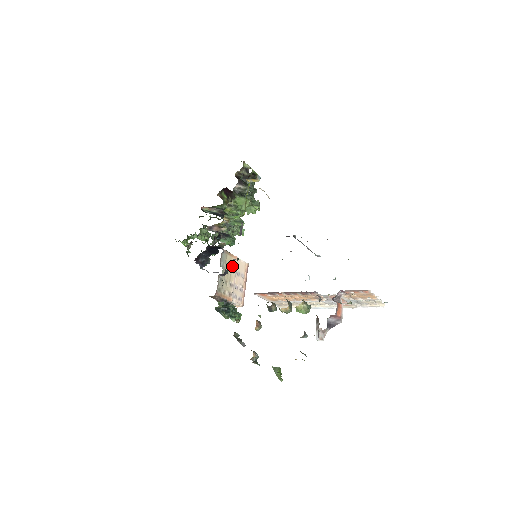
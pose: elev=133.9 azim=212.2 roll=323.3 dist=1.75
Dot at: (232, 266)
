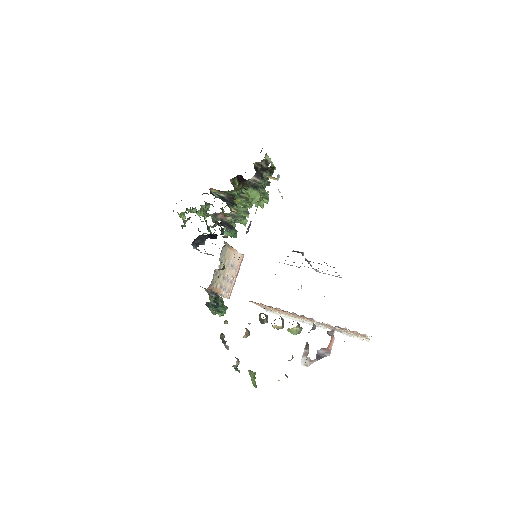
Dot at: (229, 259)
